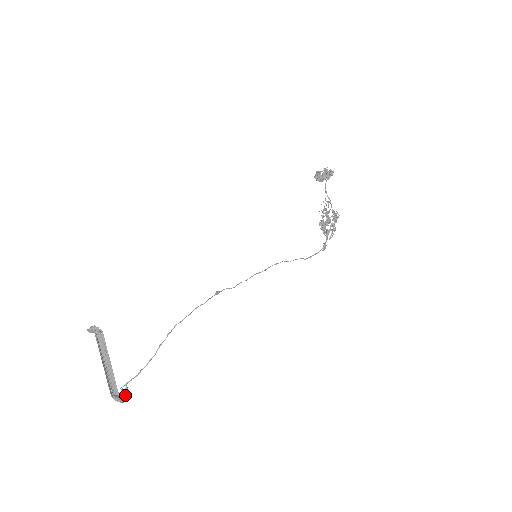
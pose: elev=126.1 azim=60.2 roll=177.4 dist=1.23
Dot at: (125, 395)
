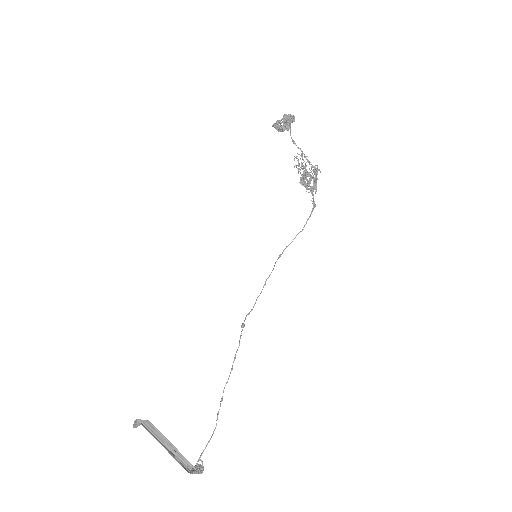
Dot at: (202, 467)
